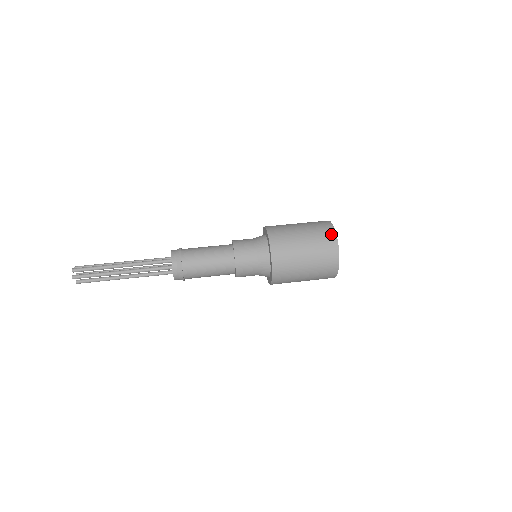
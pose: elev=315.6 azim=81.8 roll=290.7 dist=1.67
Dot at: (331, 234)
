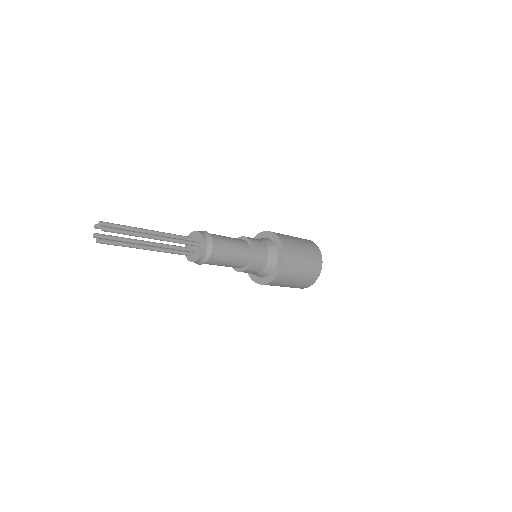
Dot at: (312, 242)
